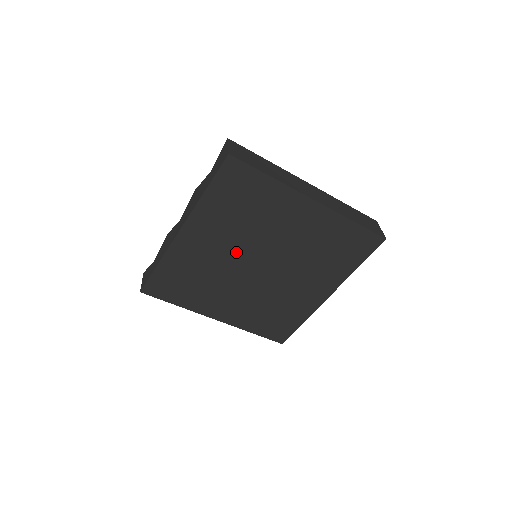
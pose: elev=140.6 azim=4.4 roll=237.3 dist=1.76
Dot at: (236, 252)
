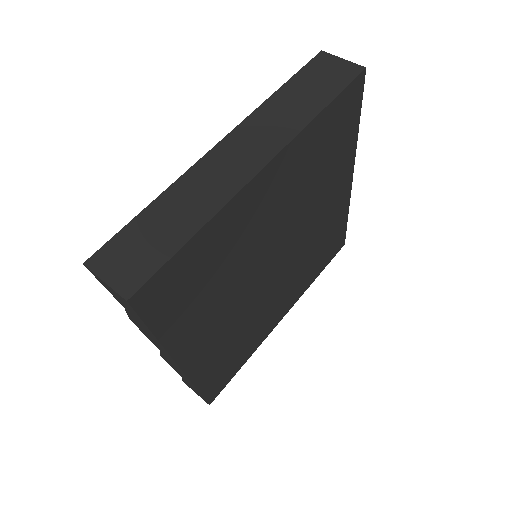
Dot at: (245, 293)
